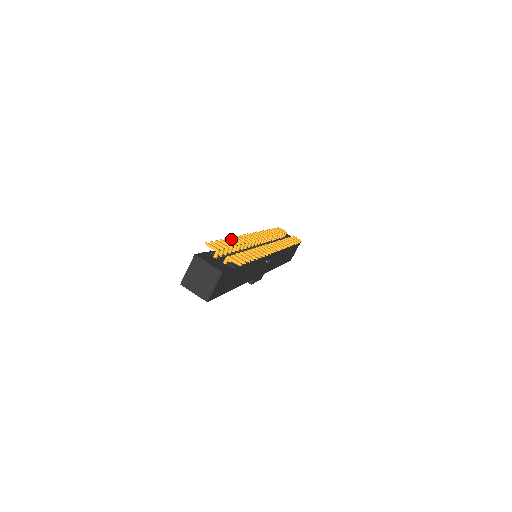
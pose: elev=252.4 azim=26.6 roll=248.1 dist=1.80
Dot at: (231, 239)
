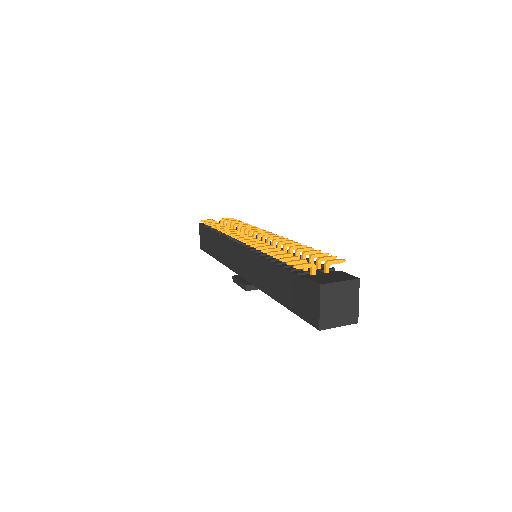
Dot at: (266, 250)
